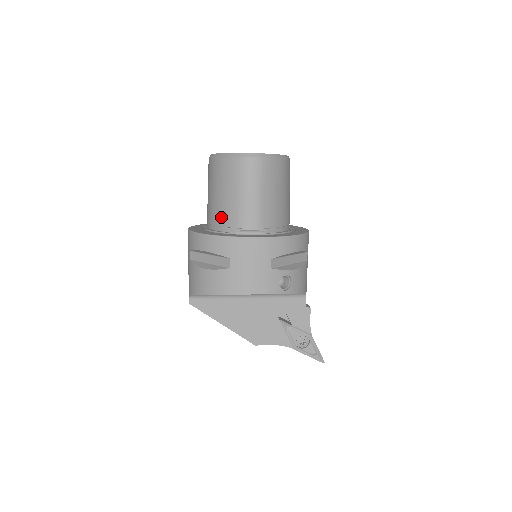
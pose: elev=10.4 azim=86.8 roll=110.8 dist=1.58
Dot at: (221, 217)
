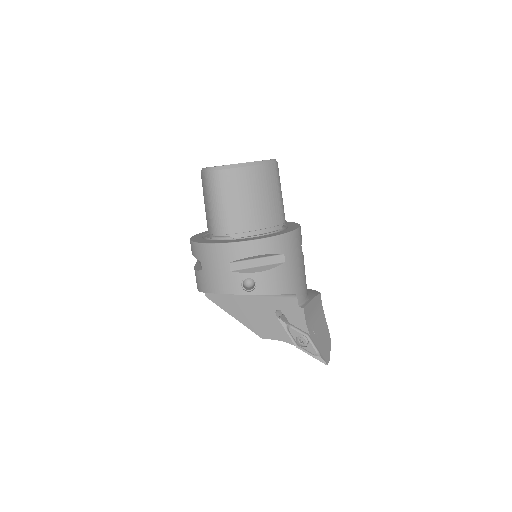
Dot at: occluded
